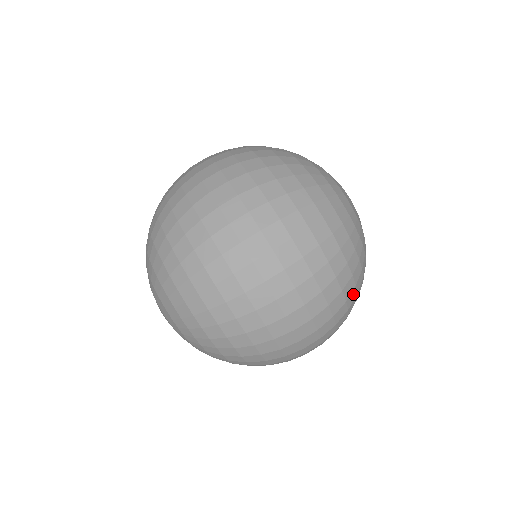
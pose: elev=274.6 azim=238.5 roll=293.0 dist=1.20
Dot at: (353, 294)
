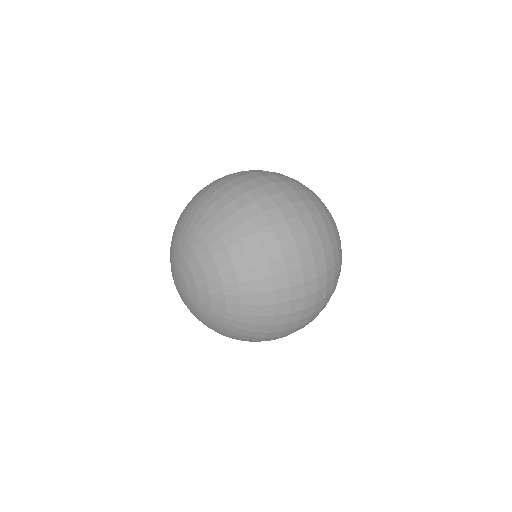
Dot at: (319, 206)
